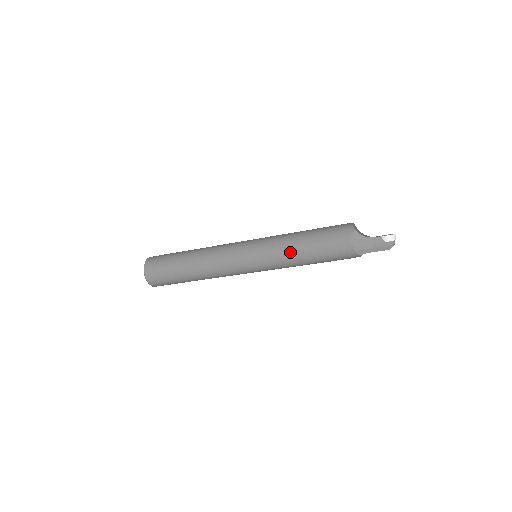
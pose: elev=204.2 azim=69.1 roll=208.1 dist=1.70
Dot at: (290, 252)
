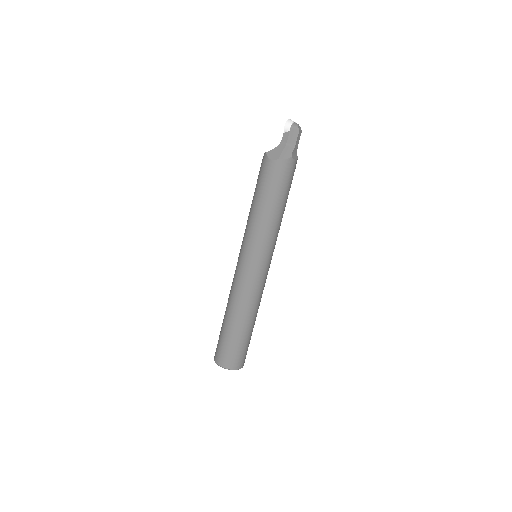
Dot at: (258, 219)
